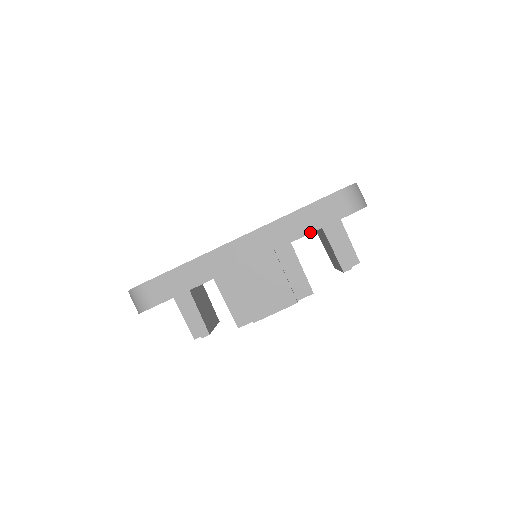
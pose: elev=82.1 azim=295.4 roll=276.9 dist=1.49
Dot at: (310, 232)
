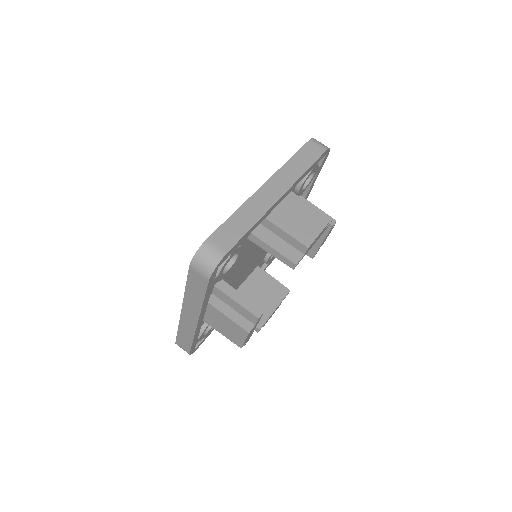
Dot at: (203, 298)
